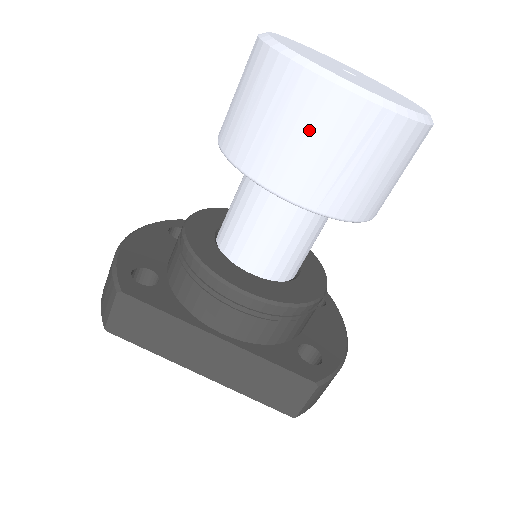
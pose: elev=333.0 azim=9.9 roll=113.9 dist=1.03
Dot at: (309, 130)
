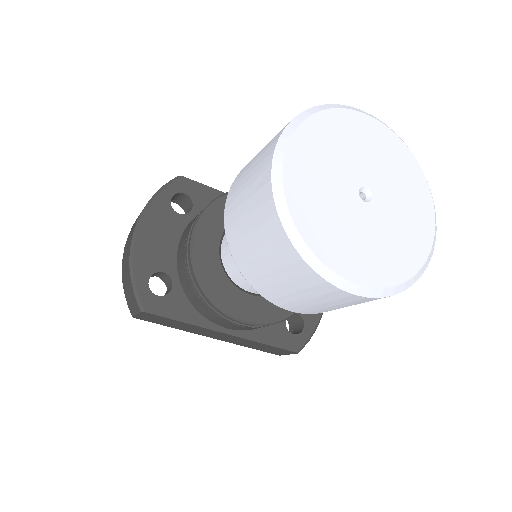
Dot at: (312, 297)
